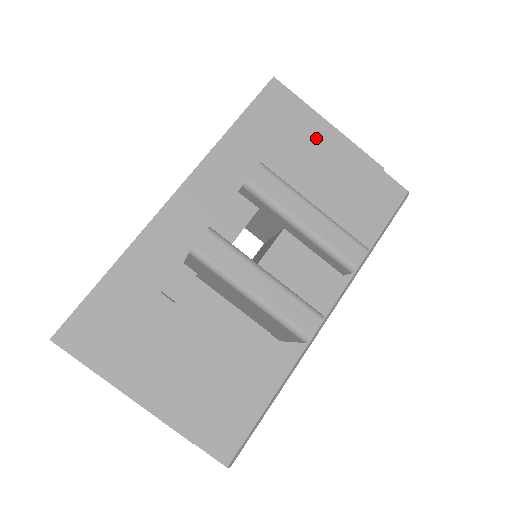
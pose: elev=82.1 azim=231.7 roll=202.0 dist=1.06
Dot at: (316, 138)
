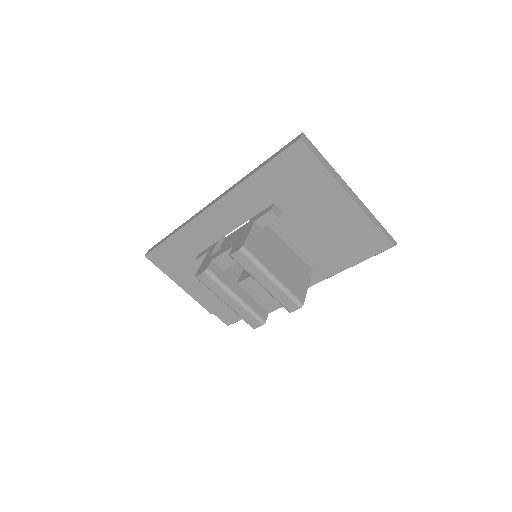
Dot at: (324, 194)
